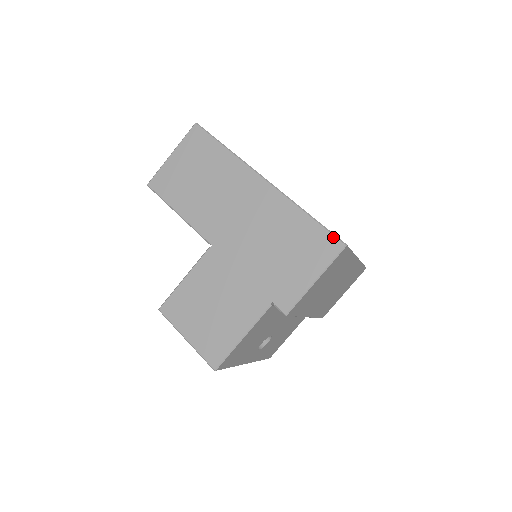
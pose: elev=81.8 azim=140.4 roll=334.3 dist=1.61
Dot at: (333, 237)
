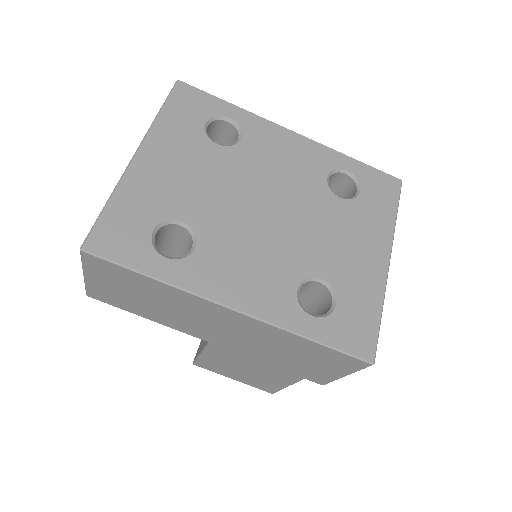
Dot at: (354, 359)
